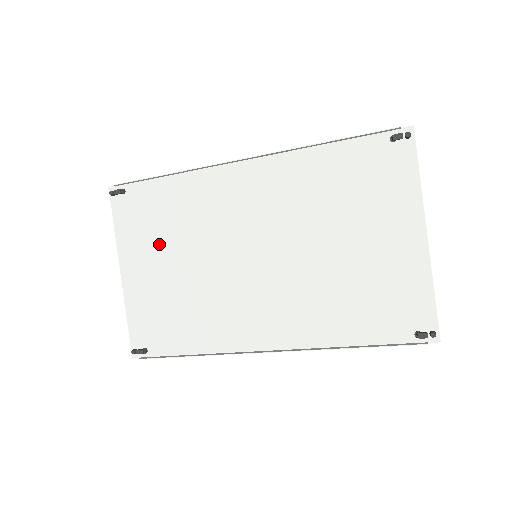
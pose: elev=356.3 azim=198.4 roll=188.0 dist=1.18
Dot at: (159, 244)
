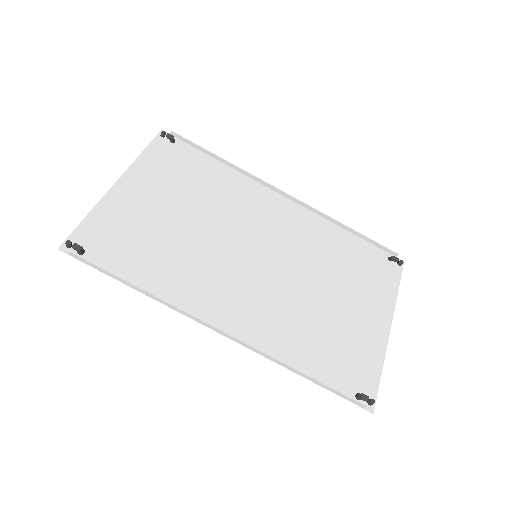
Dot at: (175, 191)
